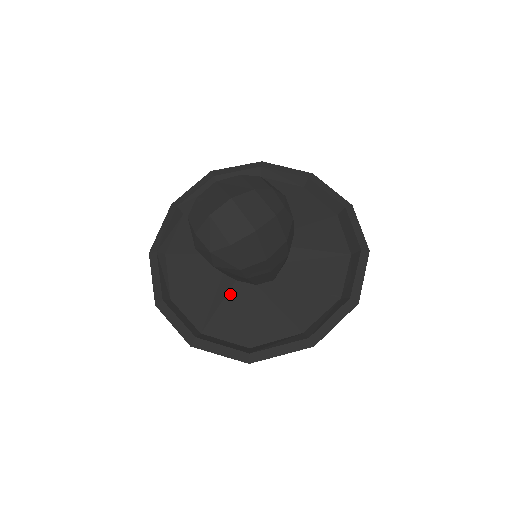
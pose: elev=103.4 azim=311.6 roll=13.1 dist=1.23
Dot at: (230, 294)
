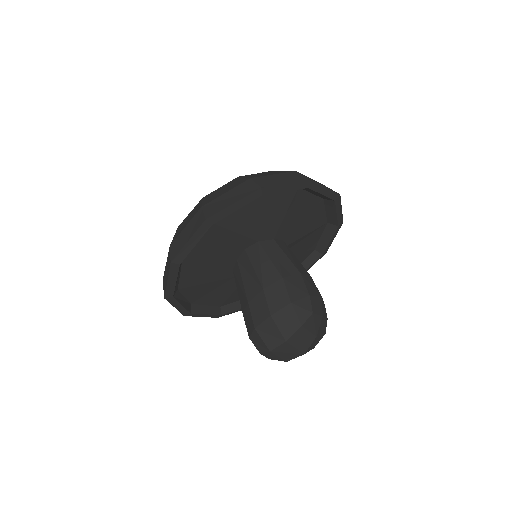
Dot at: occluded
